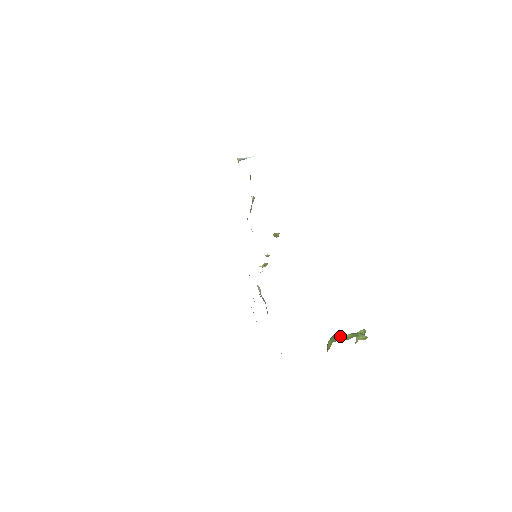
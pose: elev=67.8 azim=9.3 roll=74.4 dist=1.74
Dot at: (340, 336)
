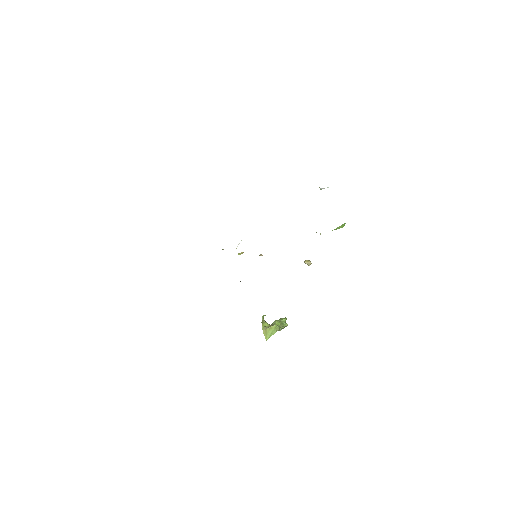
Dot at: (280, 328)
